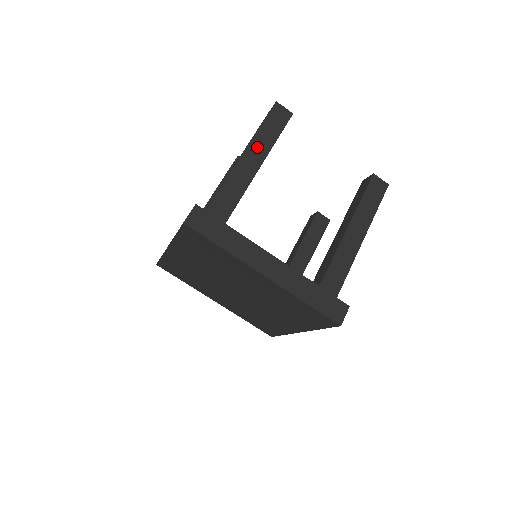
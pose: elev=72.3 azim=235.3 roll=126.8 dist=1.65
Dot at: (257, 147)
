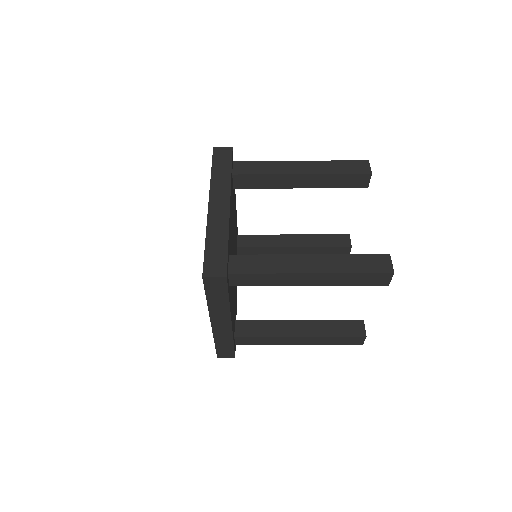
Dot at: (328, 278)
